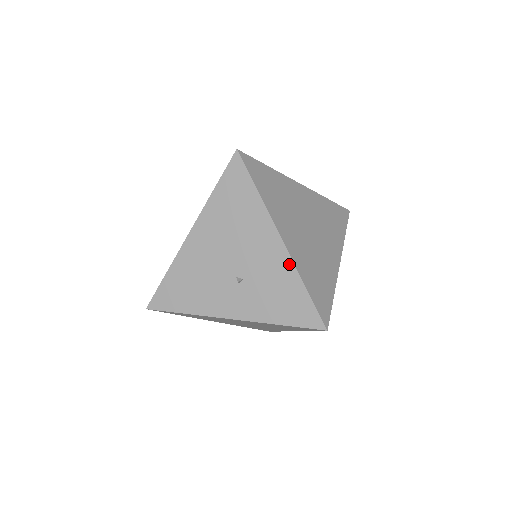
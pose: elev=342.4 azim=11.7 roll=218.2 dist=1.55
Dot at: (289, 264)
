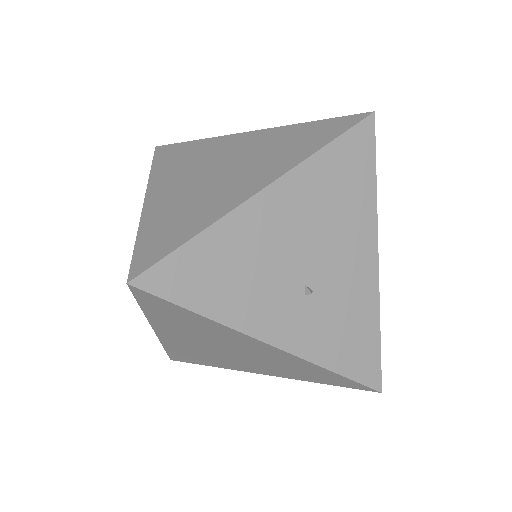
Dot at: (374, 292)
